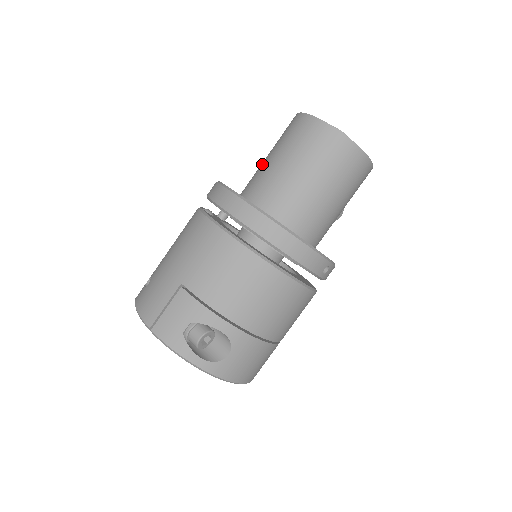
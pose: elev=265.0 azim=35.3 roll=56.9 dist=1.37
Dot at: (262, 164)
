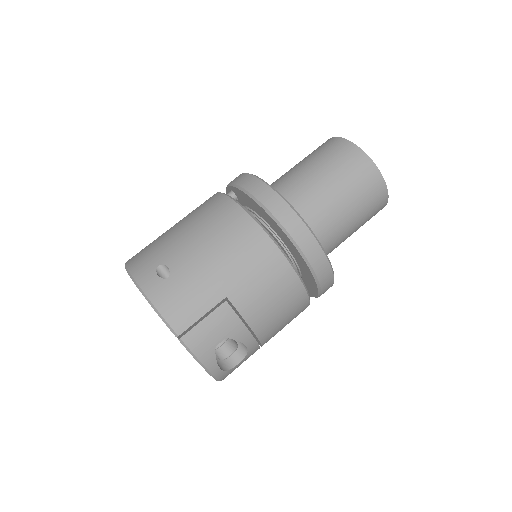
Dot at: (307, 179)
